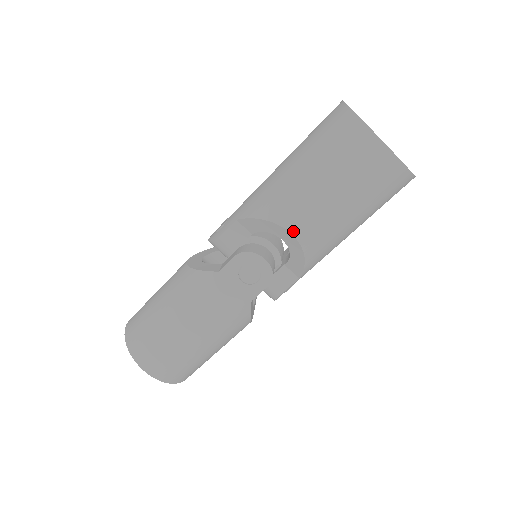
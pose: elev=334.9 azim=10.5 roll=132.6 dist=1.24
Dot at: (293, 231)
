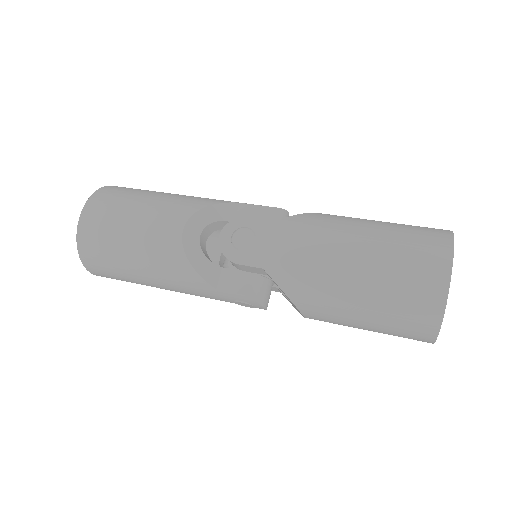
Dot at: (307, 317)
